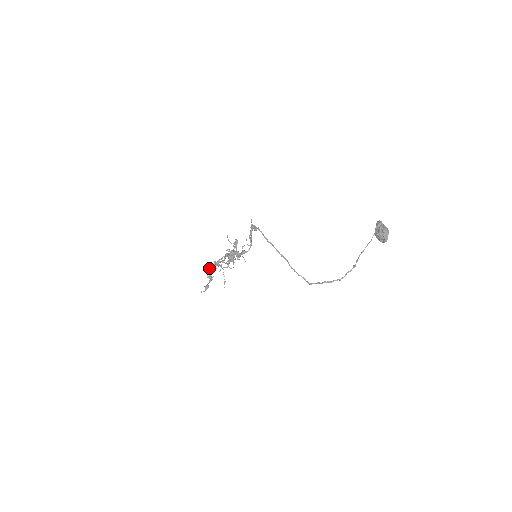
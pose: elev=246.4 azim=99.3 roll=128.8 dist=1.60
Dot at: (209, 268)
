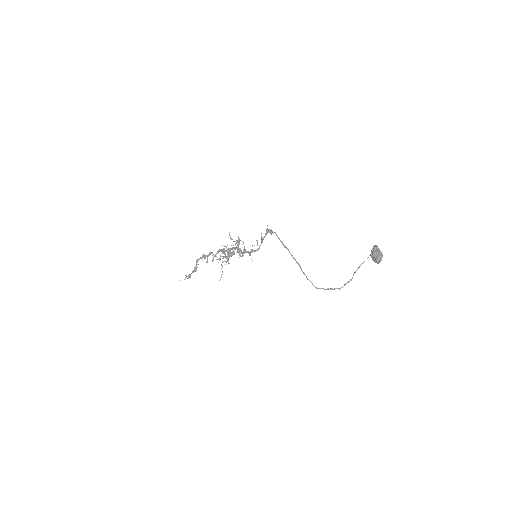
Dot at: (197, 259)
